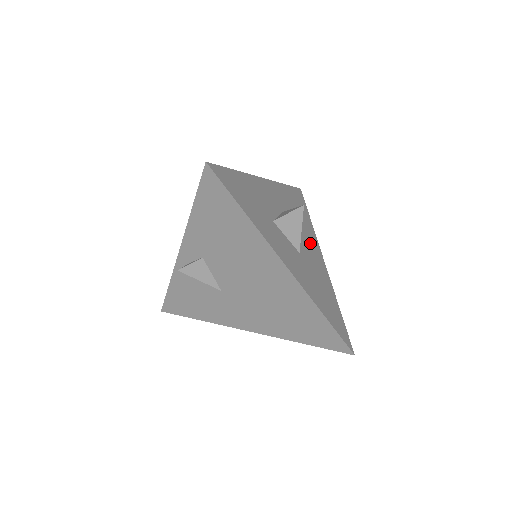
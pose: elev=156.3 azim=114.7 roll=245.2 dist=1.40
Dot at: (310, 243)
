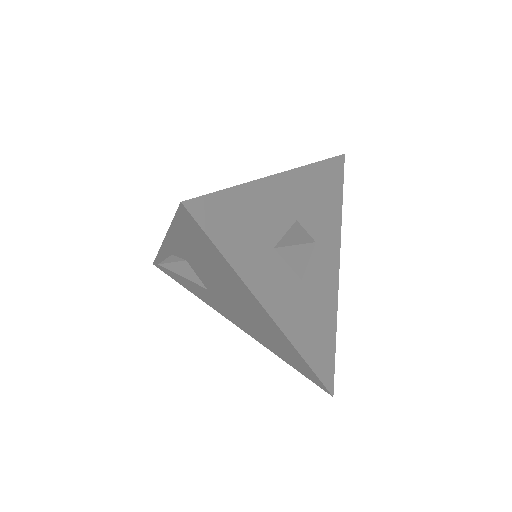
Dot at: (326, 250)
